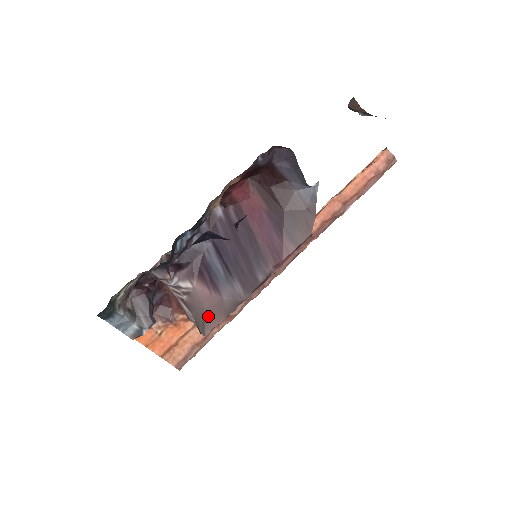
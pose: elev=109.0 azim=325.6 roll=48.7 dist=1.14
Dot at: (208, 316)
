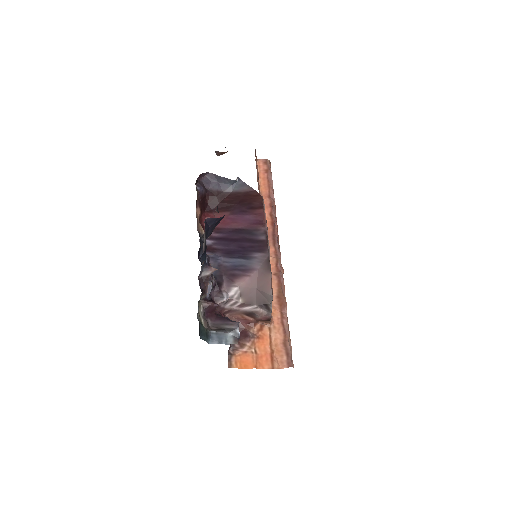
Dot at: (262, 287)
